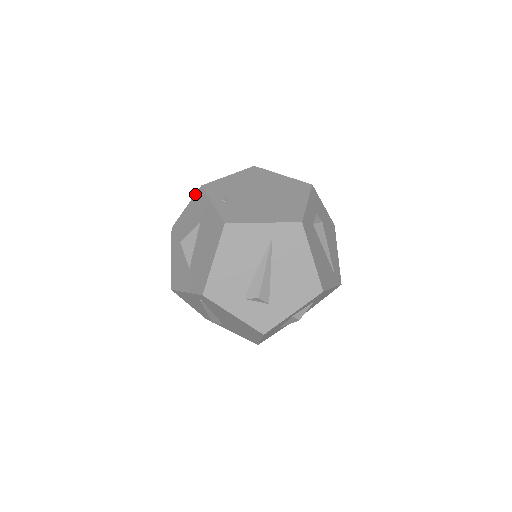
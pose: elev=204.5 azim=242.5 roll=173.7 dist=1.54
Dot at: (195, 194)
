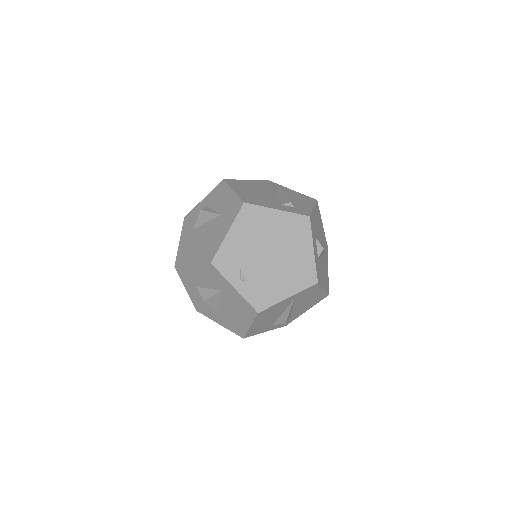
Dot at: (203, 264)
